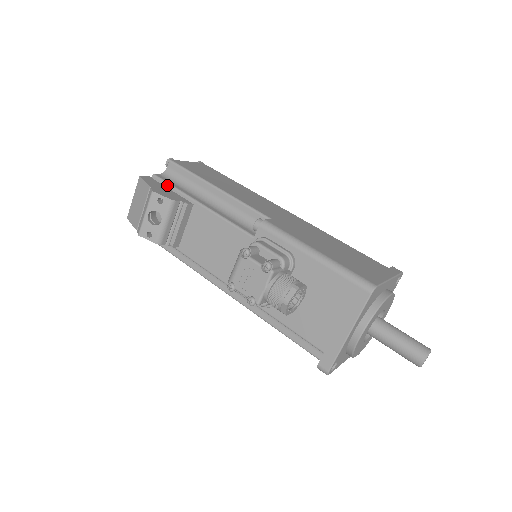
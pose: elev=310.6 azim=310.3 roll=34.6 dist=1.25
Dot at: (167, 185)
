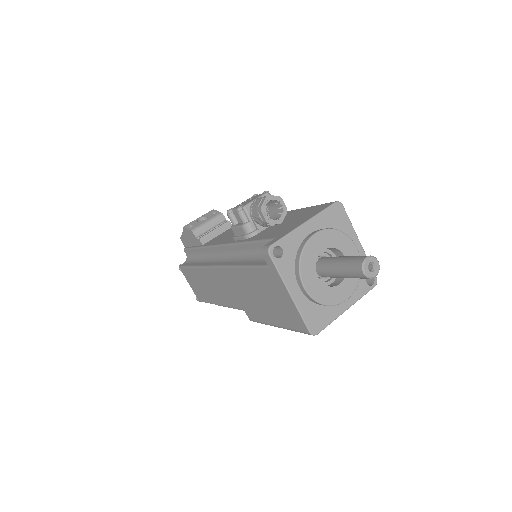
Dot at: occluded
